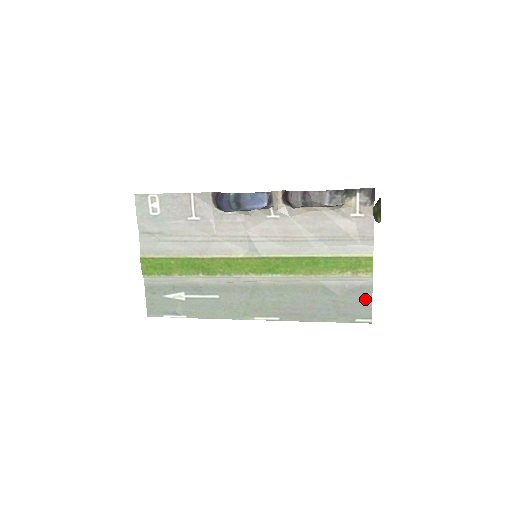
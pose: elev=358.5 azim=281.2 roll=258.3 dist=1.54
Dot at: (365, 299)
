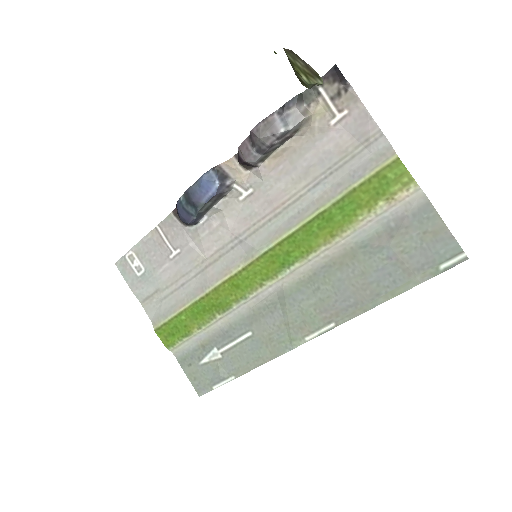
Dot at: (432, 228)
